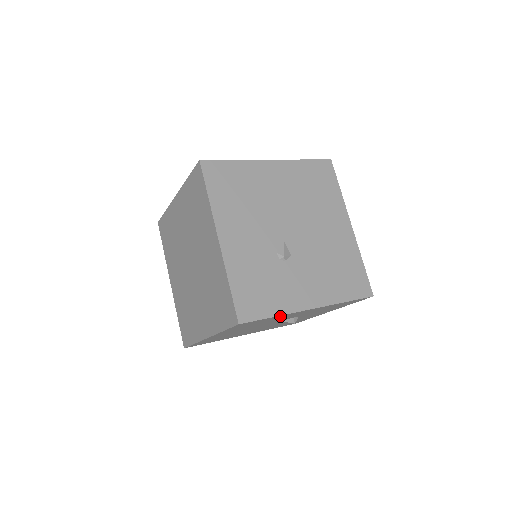
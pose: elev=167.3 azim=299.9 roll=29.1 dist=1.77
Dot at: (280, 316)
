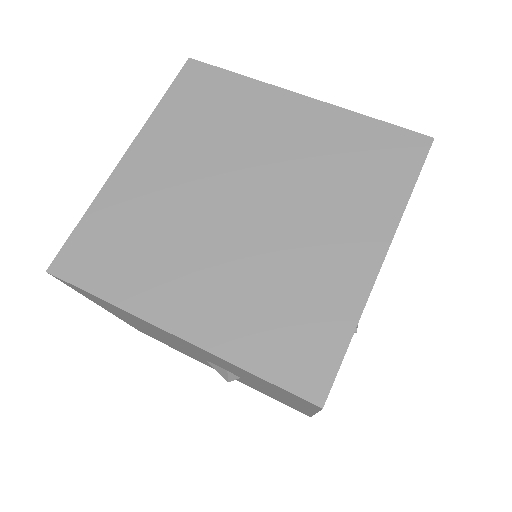
Dot at: (304, 405)
